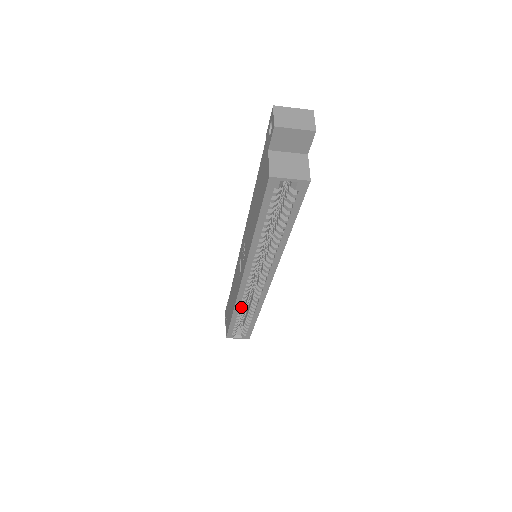
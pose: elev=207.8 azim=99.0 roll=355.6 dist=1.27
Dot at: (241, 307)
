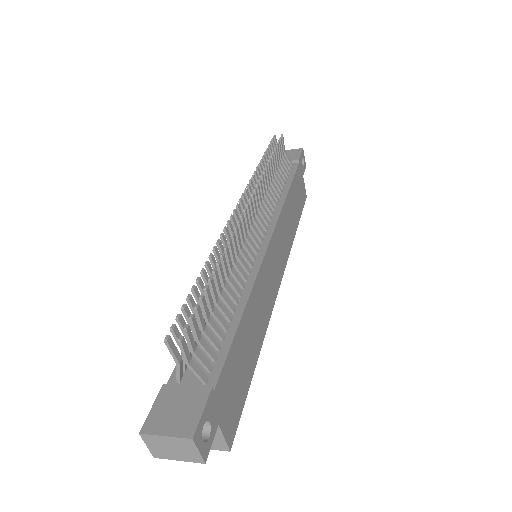
Dot at: occluded
